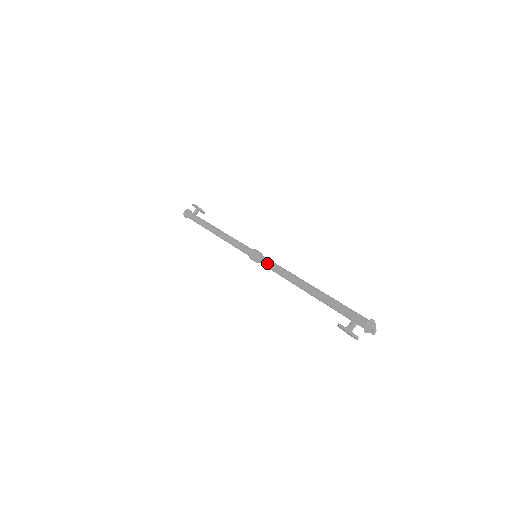
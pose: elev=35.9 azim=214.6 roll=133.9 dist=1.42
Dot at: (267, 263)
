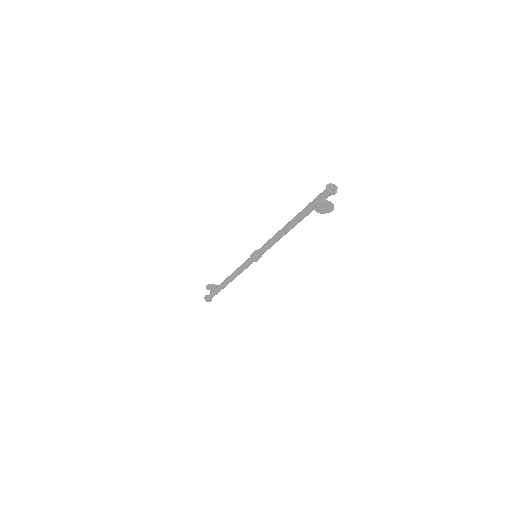
Dot at: (262, 247)
